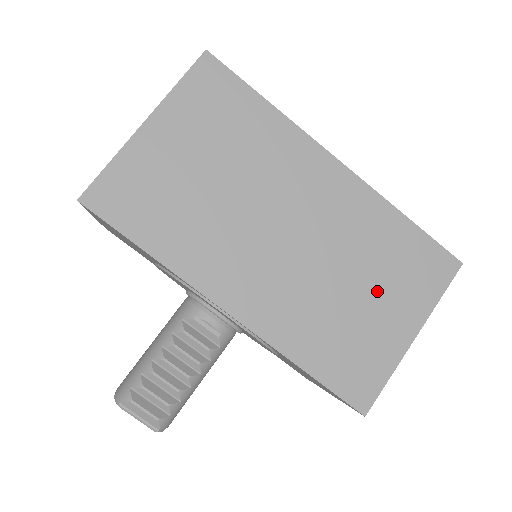
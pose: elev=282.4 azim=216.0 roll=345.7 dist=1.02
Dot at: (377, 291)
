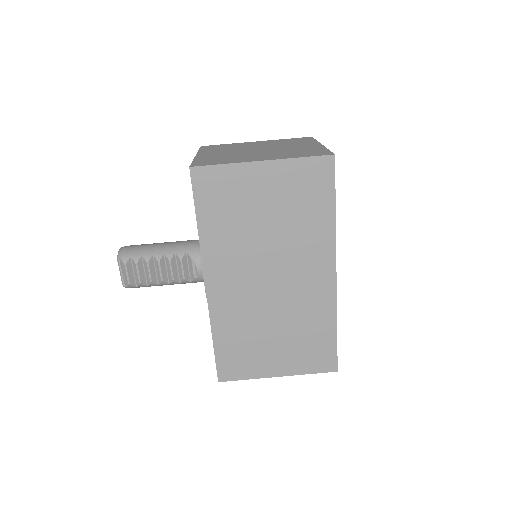
Dot at: (284, 343)
